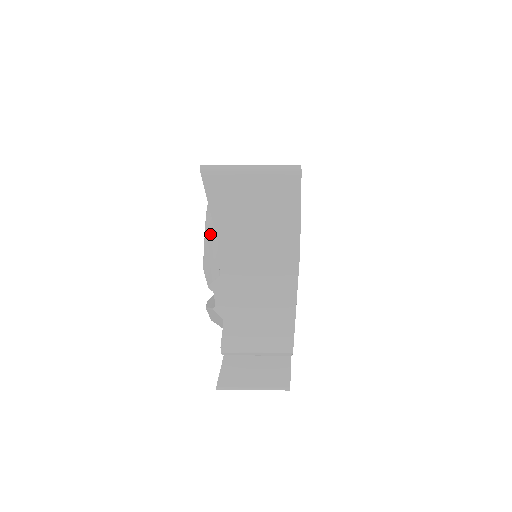
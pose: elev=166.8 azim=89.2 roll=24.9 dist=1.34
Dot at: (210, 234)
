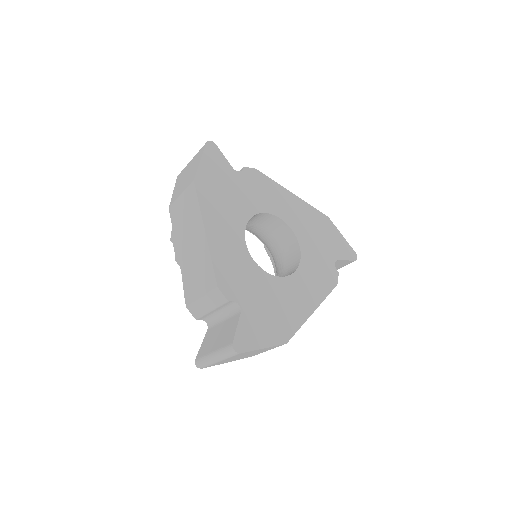
Dot at: occluded
